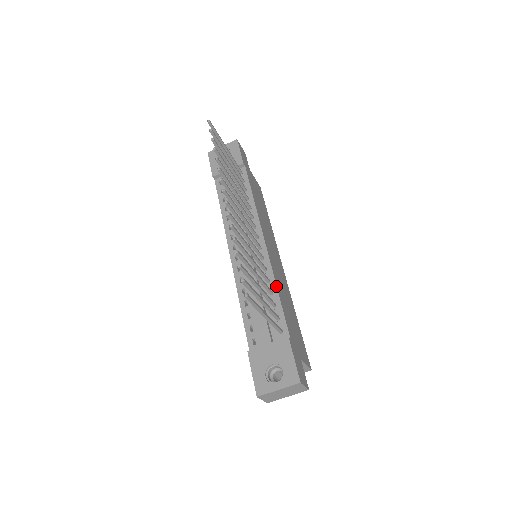
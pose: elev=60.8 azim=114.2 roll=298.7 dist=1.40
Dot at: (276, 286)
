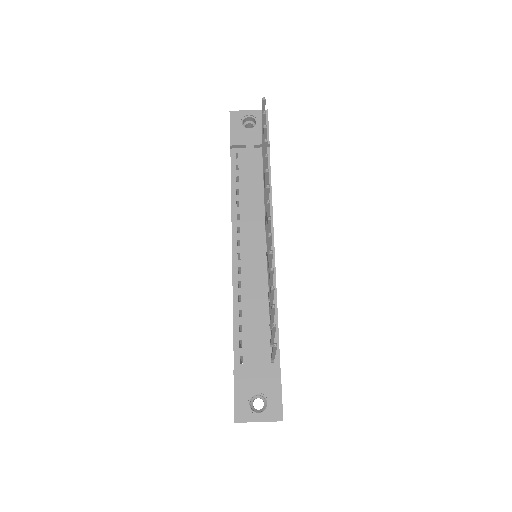
Dot at: occluded
